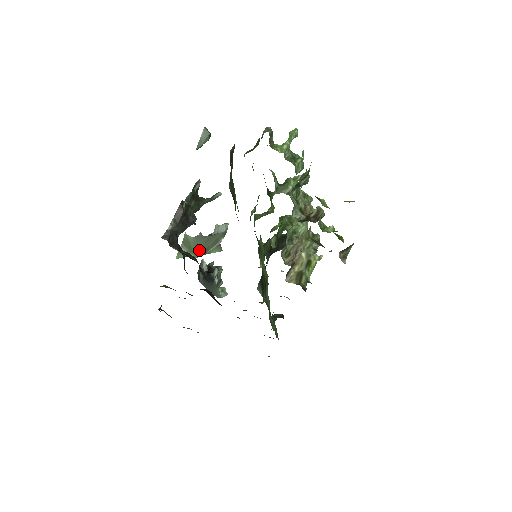
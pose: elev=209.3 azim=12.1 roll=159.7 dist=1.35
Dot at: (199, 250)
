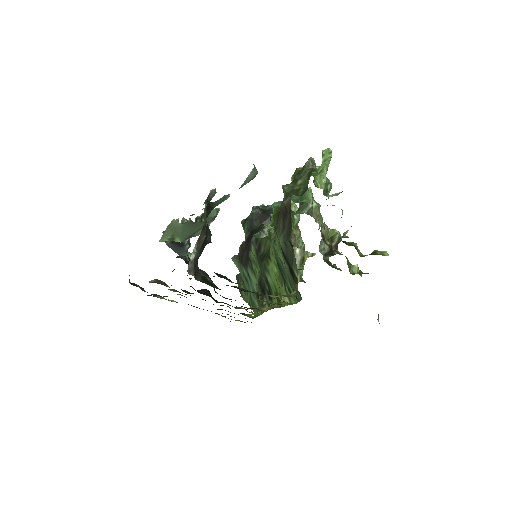
Dot at: (186, 235)
